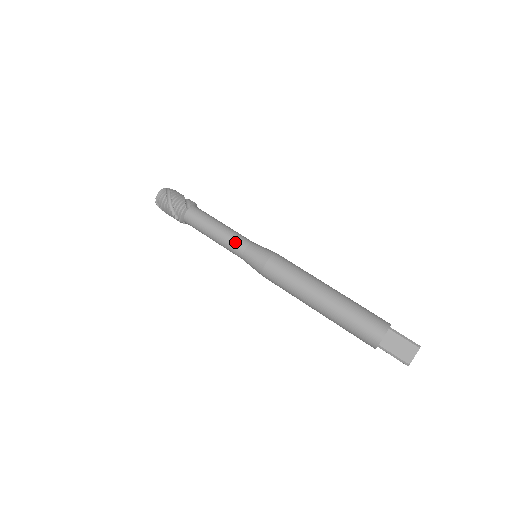
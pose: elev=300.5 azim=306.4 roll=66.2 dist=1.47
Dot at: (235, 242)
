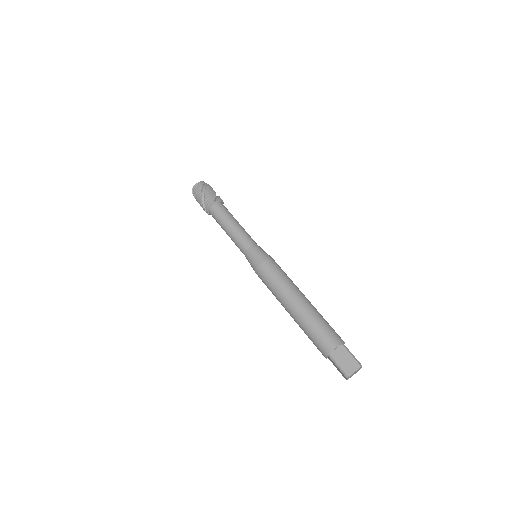
Dot at: (243, 239)
